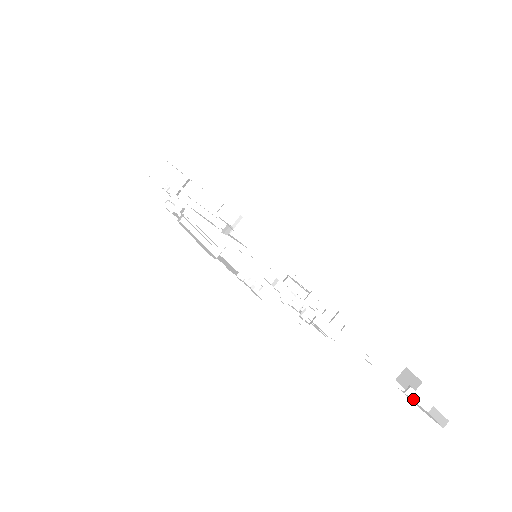
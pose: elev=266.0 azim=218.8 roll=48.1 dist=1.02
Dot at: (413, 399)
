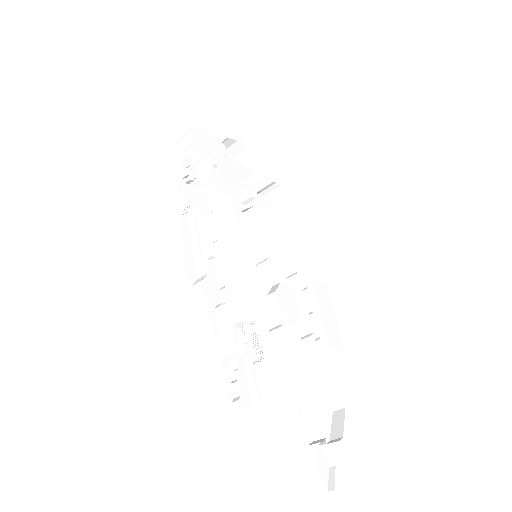
Dot at: (323, 452)
